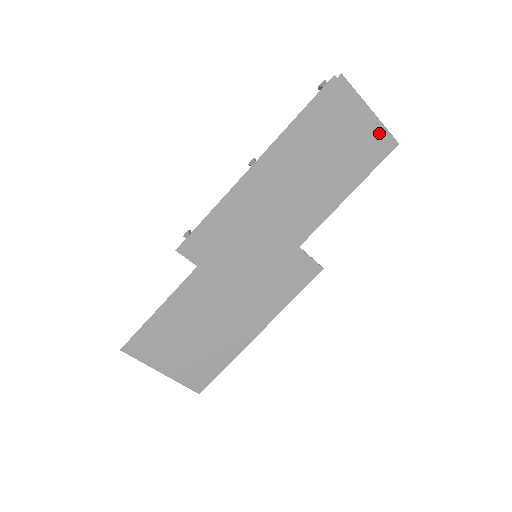
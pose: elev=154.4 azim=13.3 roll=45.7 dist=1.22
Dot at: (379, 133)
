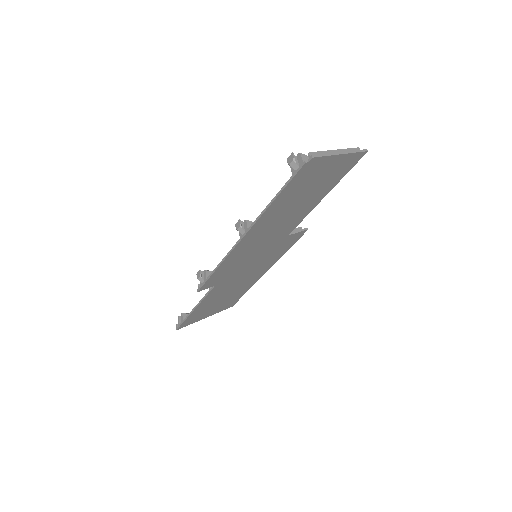
Dot at: (350, 158)
